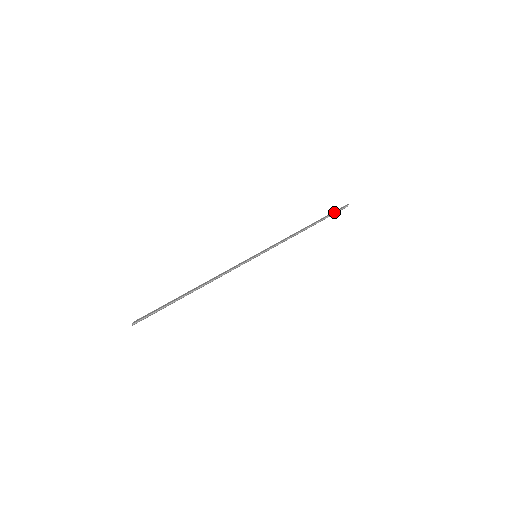
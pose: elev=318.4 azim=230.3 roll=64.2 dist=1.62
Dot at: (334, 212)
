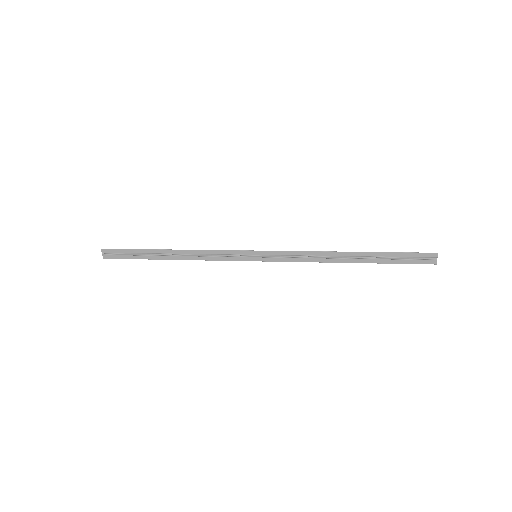
Dot at: (404, 256)
